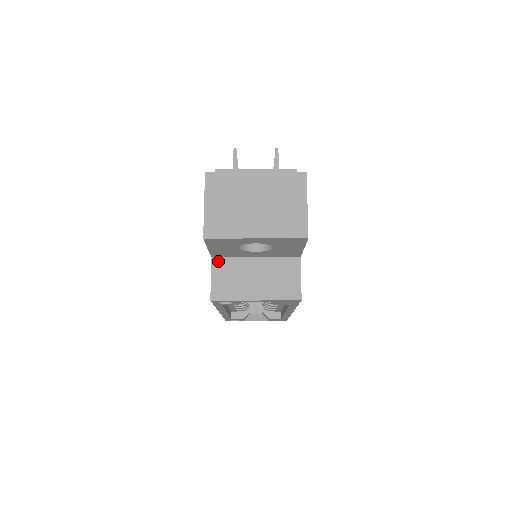
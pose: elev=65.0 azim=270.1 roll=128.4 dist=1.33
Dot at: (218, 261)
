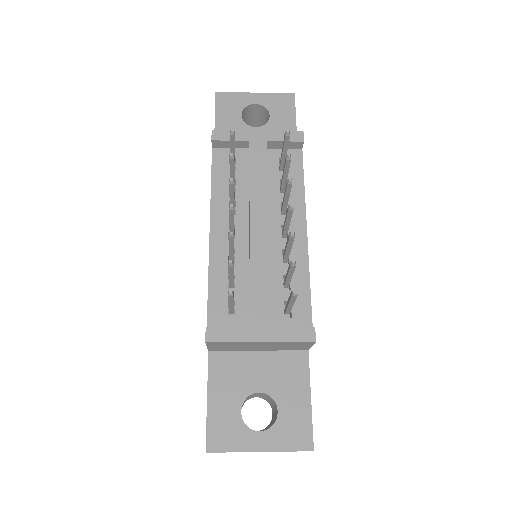
Dot at: occluded
